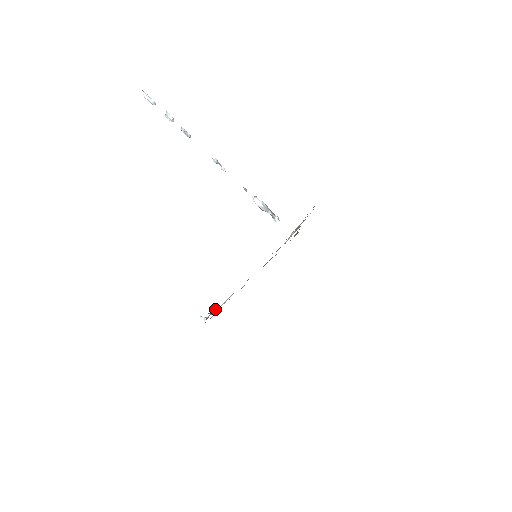
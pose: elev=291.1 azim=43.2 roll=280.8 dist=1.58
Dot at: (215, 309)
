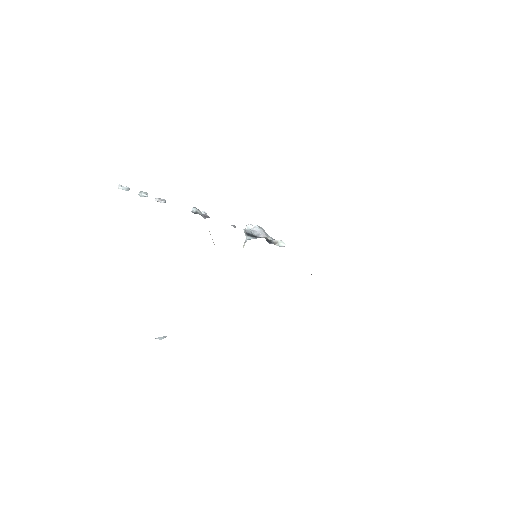
Dot at: occluded
